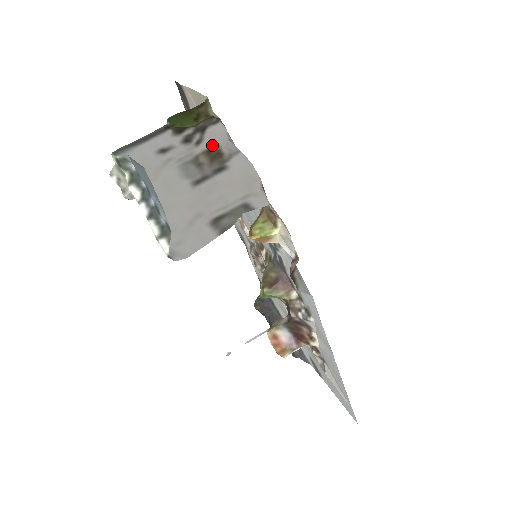
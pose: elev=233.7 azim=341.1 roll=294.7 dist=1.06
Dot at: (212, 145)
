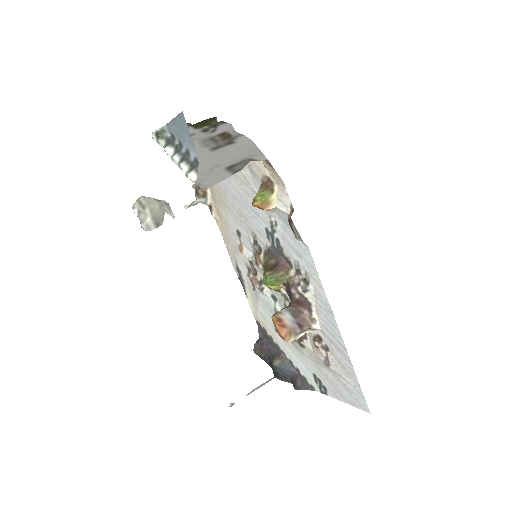
Dot at: (223, 132)
